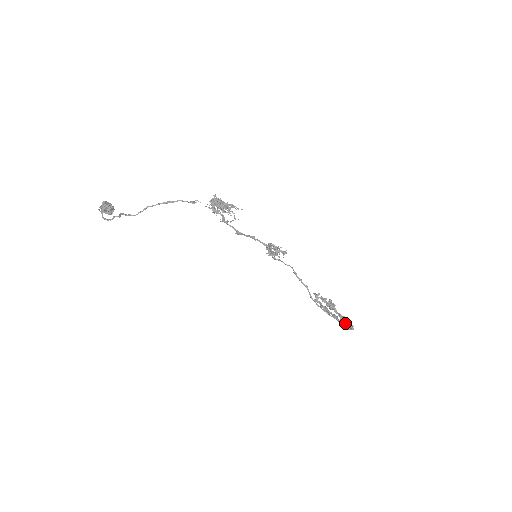
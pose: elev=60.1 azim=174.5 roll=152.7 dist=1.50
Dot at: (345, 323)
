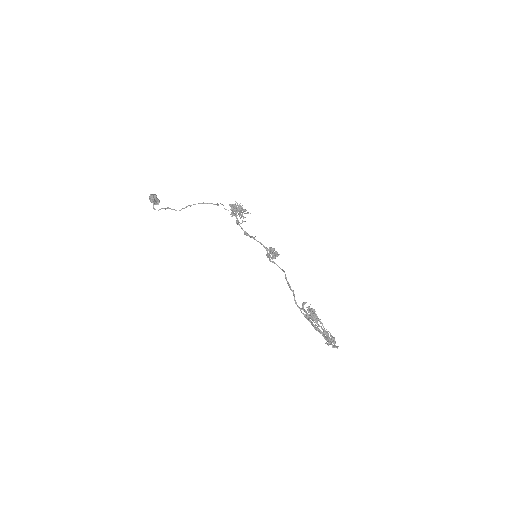
Dot at: (328, 338)
